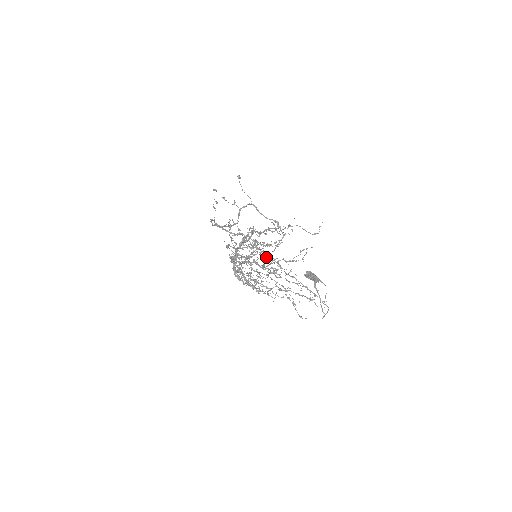
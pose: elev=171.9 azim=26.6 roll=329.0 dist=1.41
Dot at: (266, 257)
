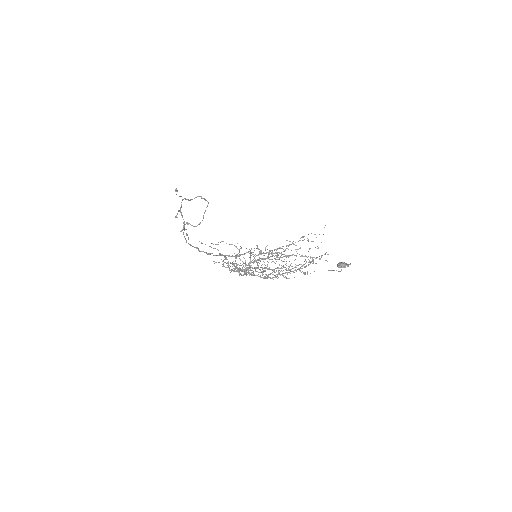
Dot at: occluded
